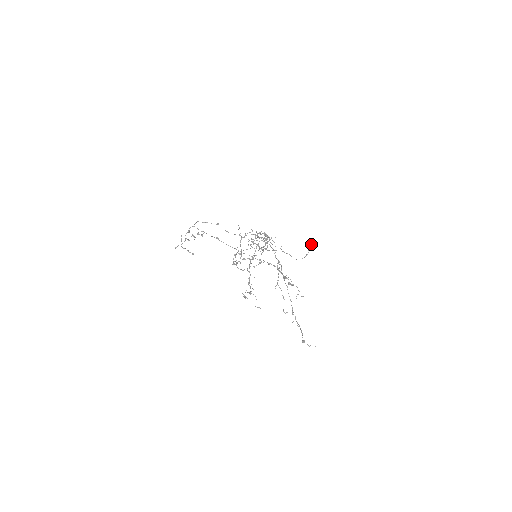
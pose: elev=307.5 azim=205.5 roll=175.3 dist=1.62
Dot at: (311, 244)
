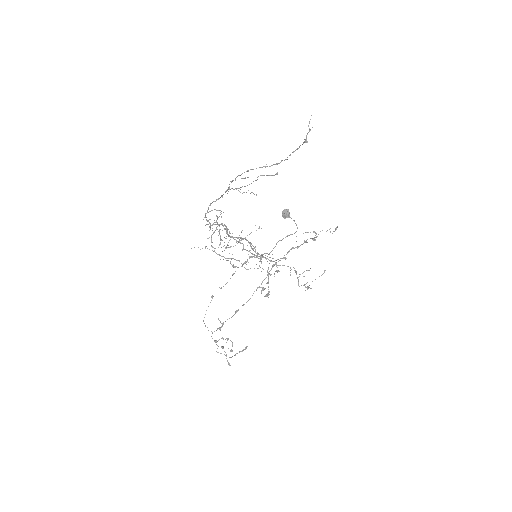
Dot at: occluded
